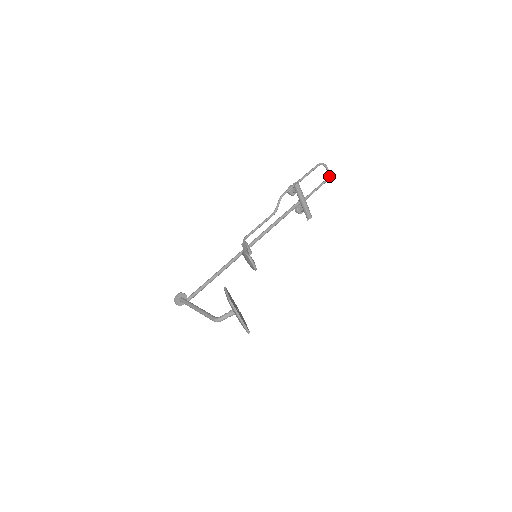
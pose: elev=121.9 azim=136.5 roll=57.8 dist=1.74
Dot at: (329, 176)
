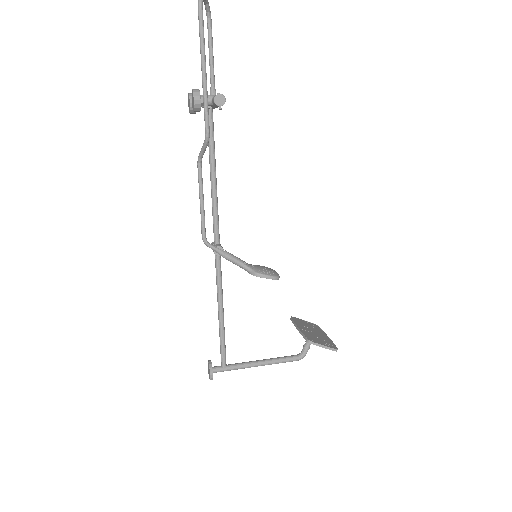
Dot at: occluded
